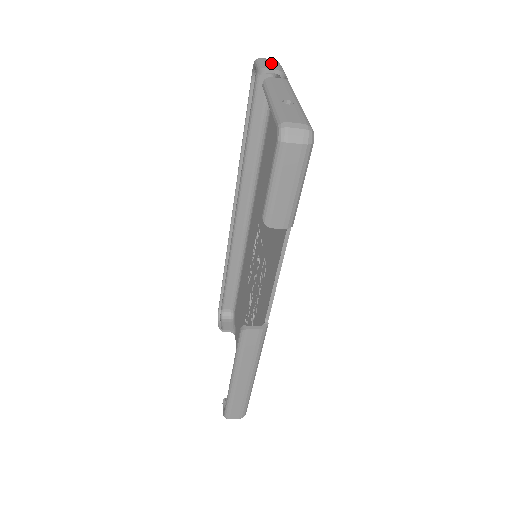
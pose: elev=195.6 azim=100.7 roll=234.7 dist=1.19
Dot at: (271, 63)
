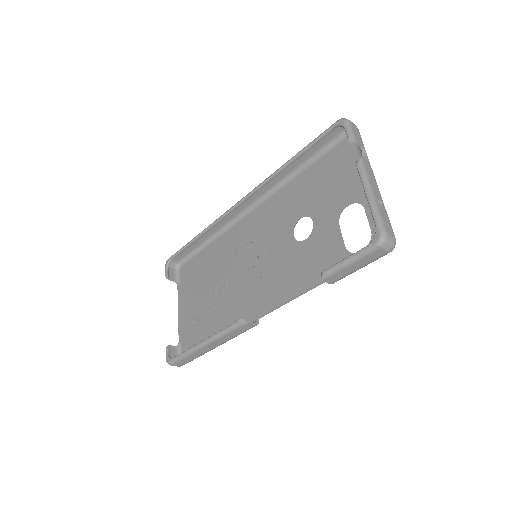
Dot at: (357, 133)
